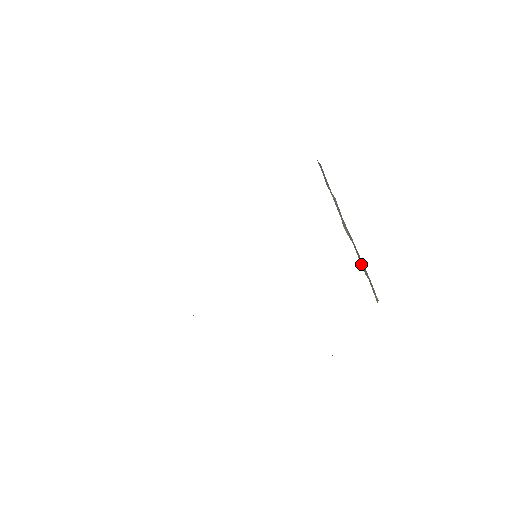
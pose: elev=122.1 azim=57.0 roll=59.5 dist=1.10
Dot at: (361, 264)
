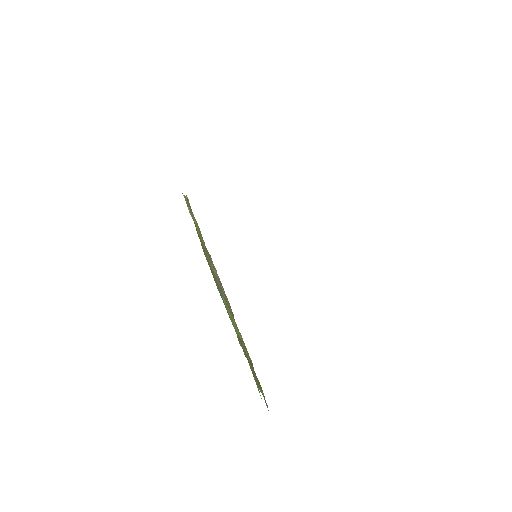
Dot at: occluded
